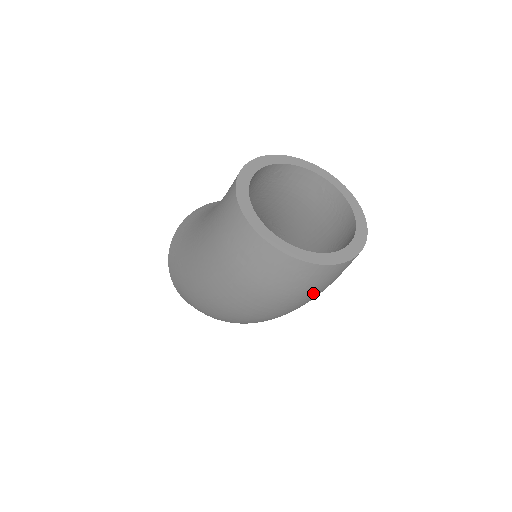
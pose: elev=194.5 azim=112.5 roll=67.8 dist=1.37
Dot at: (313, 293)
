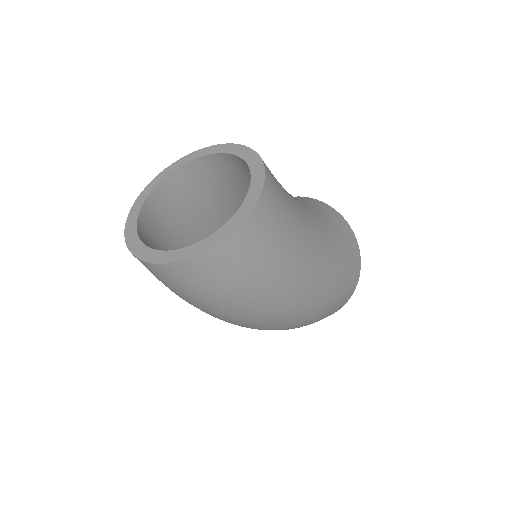
Dot at: (218, 295)
